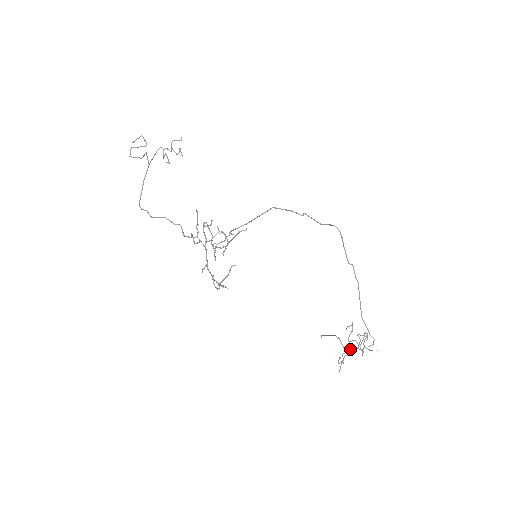
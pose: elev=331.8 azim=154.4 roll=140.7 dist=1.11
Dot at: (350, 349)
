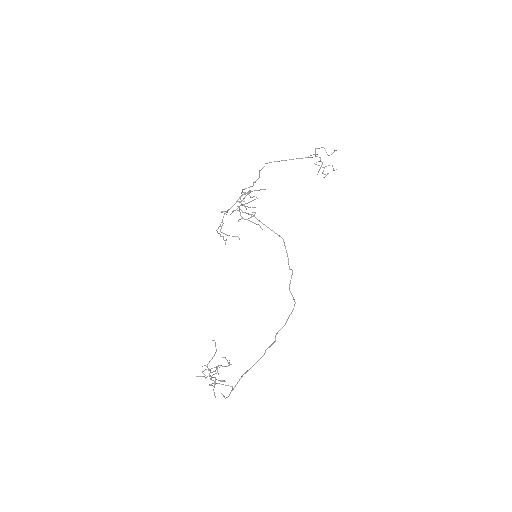
Dot at: (210, 369)
